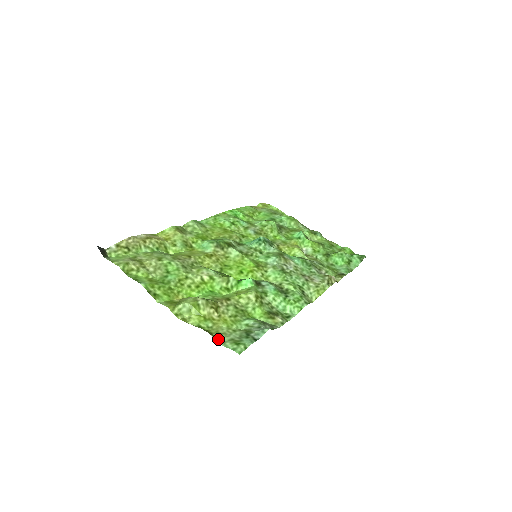
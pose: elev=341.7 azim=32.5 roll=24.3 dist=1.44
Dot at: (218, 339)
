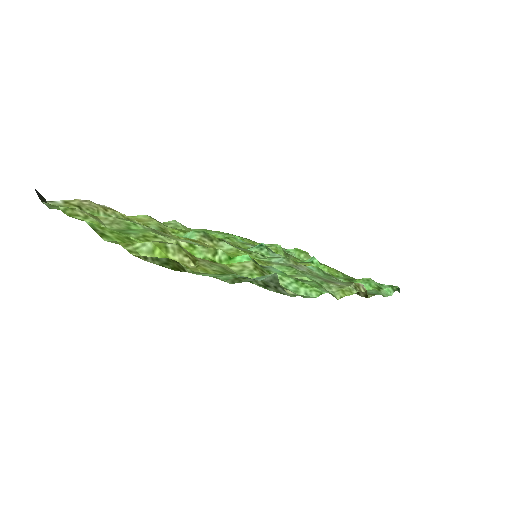
Dot at: (191, 271)
